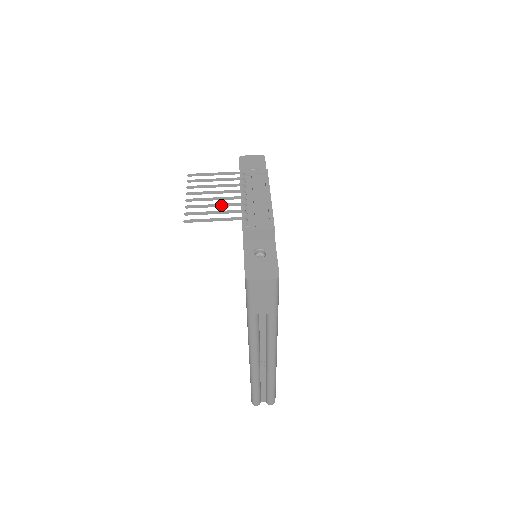
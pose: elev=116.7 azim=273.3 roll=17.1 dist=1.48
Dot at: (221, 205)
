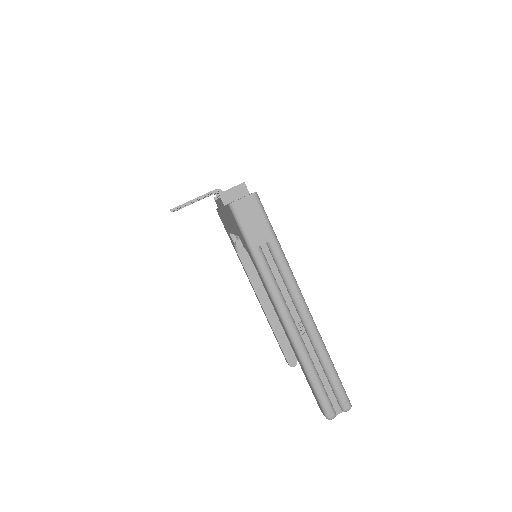
Dot at: occluded
